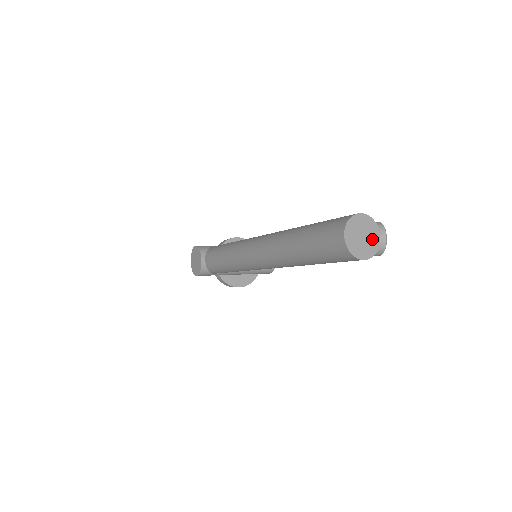
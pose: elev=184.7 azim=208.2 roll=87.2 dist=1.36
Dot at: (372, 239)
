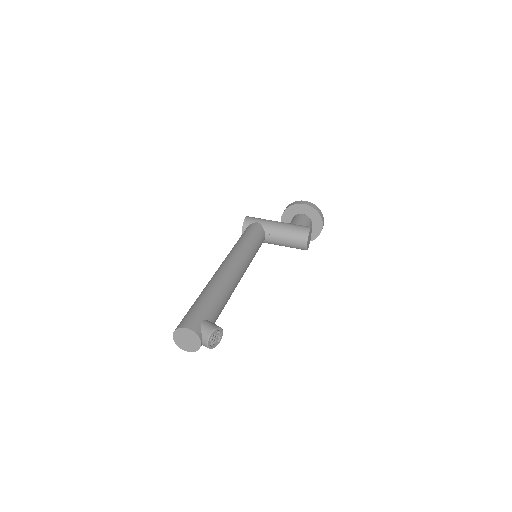
Dot at: (194, 343)
